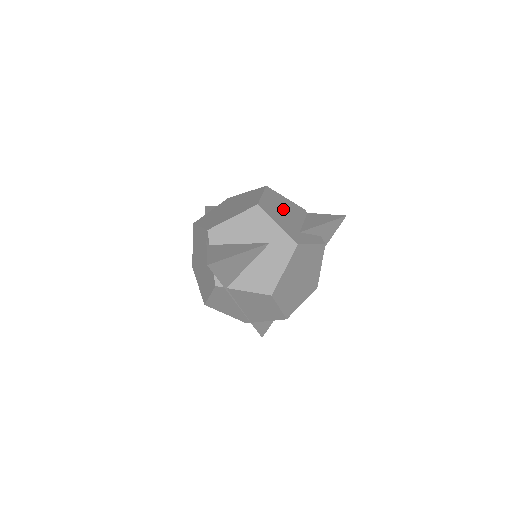
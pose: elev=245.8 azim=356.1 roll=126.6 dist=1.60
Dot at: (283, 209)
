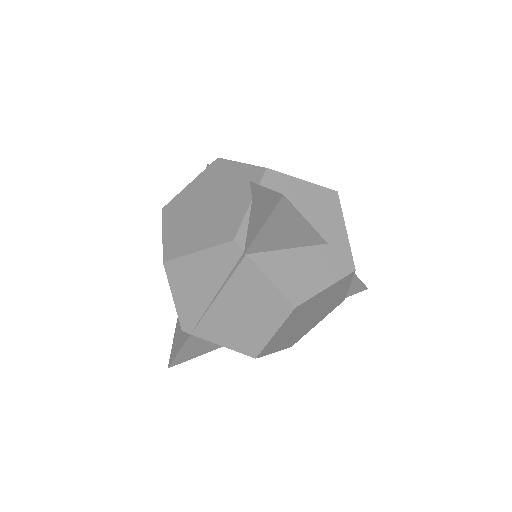
Dot at: occluded
